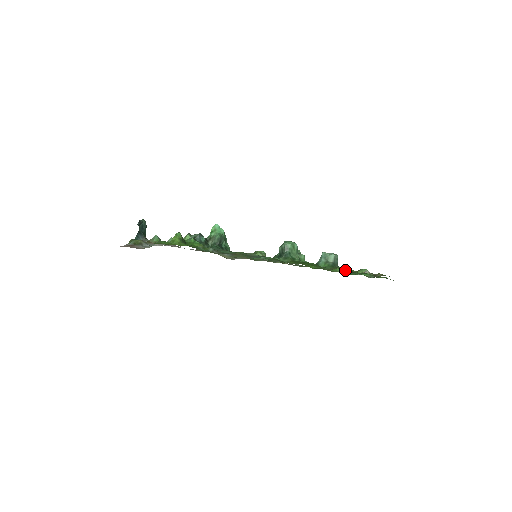
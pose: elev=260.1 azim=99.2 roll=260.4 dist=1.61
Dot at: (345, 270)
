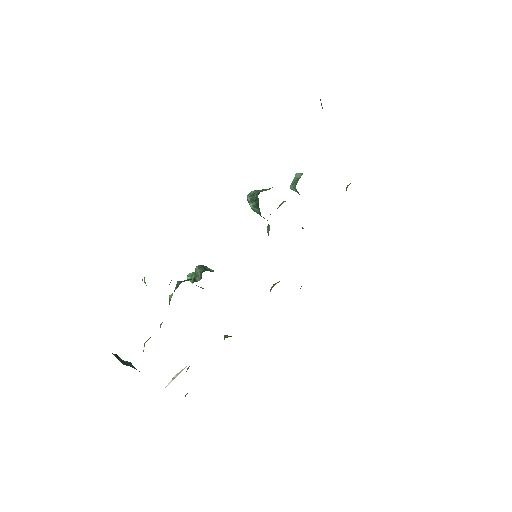
Dot at: occluded
